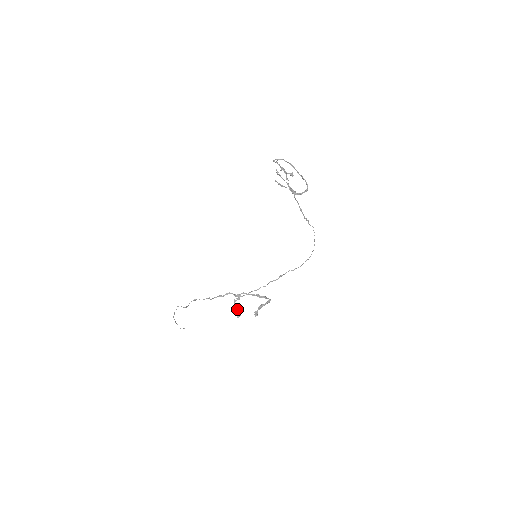
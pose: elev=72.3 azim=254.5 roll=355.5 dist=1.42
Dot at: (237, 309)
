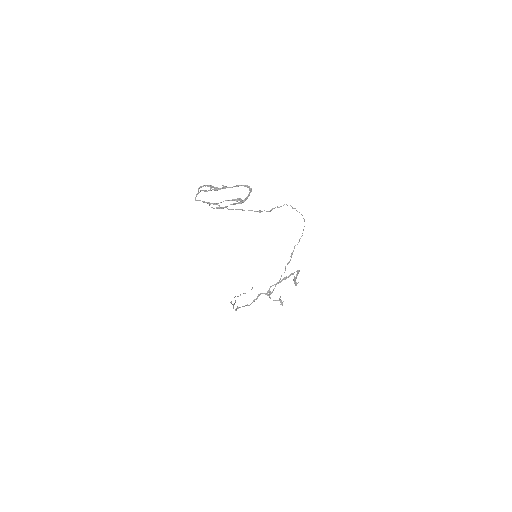
Dot at: (276, 300)
